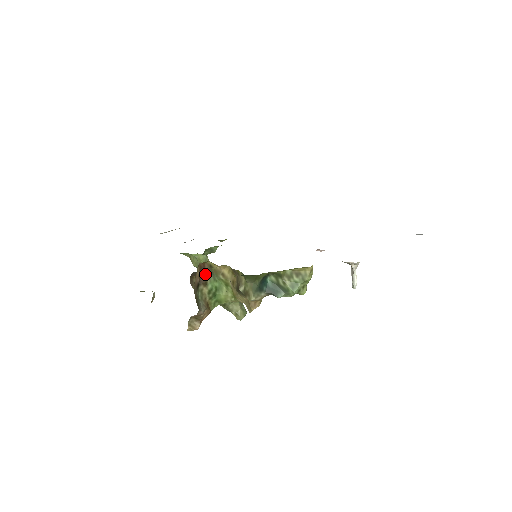
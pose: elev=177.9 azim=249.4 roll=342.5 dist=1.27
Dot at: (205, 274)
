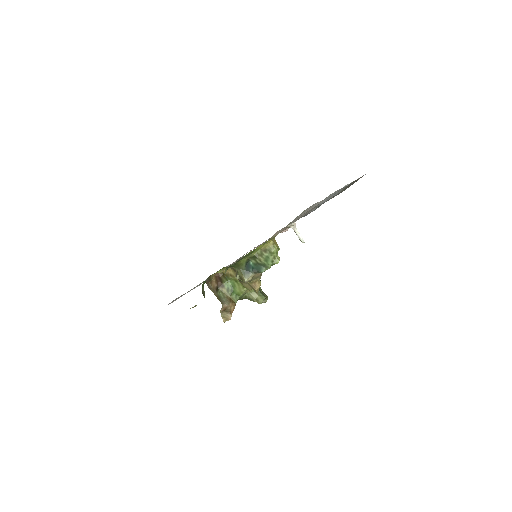
Dot at: (220, 280)
